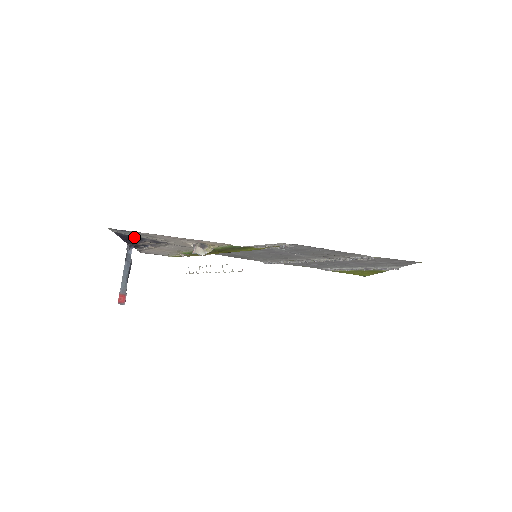
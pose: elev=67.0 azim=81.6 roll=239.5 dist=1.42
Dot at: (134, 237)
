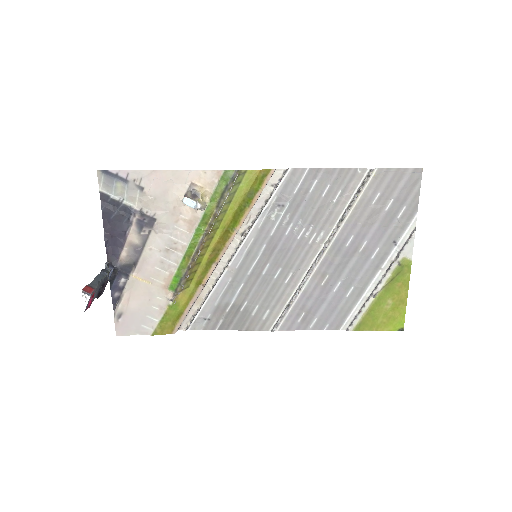
Dot at: (120, 213)
